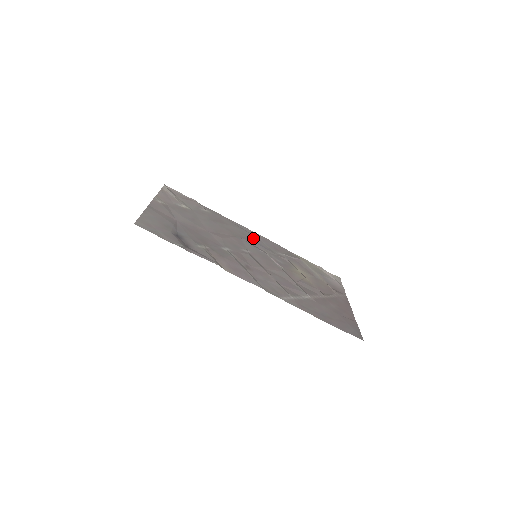
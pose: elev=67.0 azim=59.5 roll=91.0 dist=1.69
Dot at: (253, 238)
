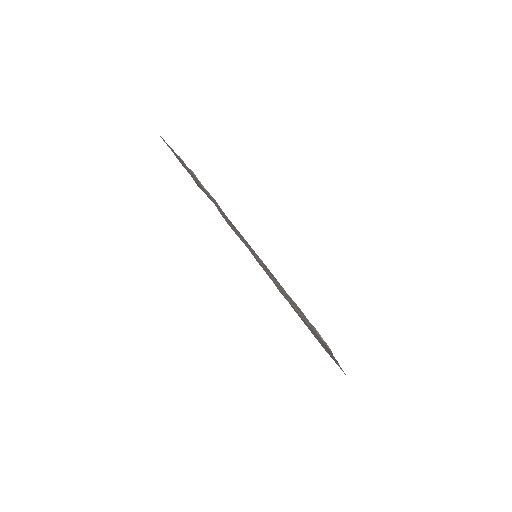
Dot at: occluded
